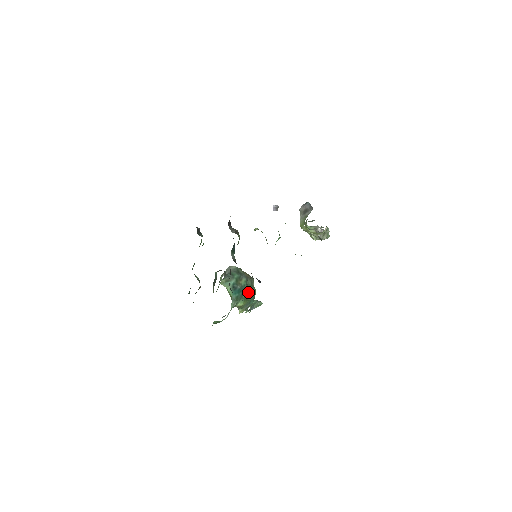
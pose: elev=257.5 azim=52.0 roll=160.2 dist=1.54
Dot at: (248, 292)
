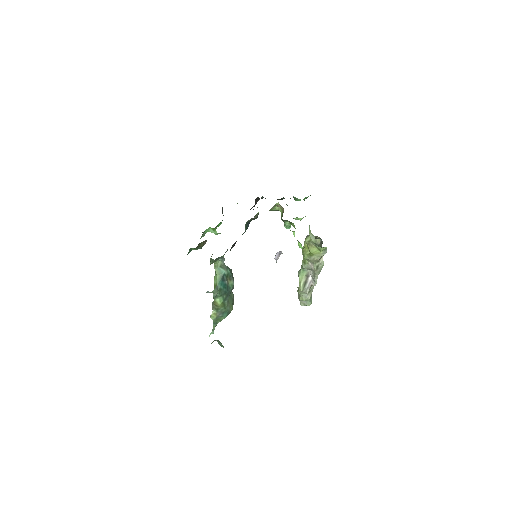
Dot at: (228, 300)
